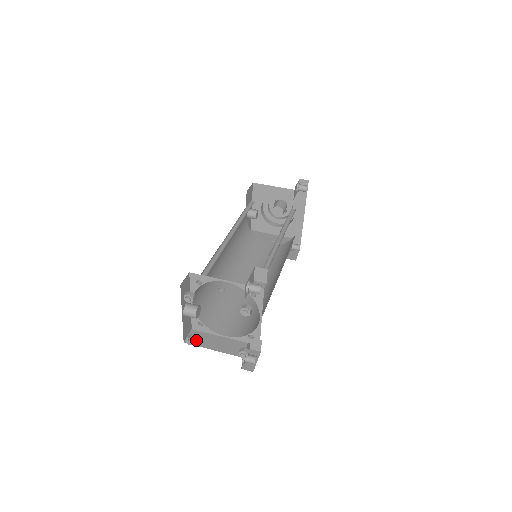
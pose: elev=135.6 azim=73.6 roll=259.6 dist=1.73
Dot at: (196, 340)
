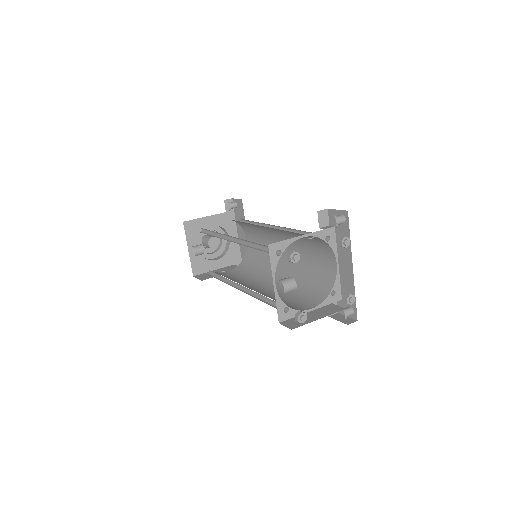
Dot at: occluded
